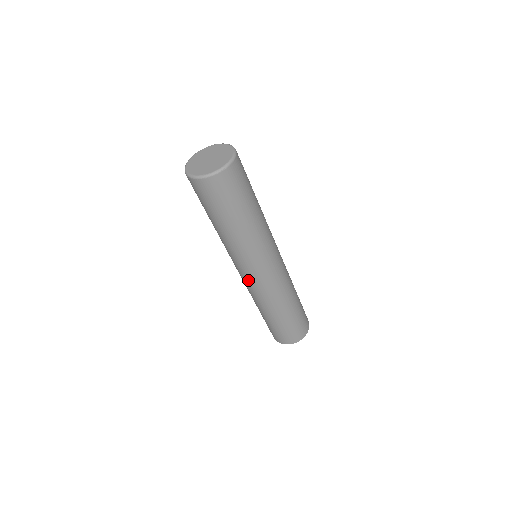
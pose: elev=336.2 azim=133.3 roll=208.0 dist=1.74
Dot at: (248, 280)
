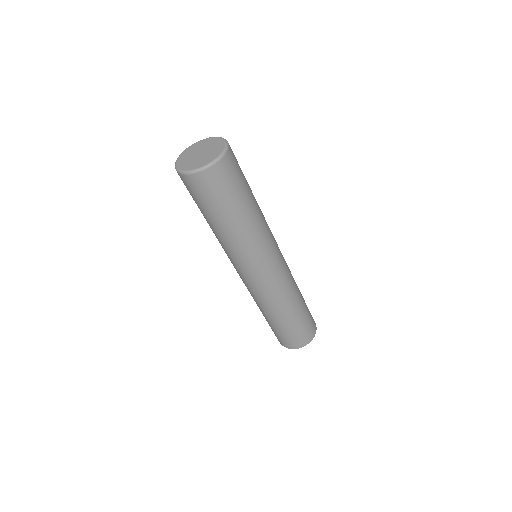
Dot at: (262, 281)
